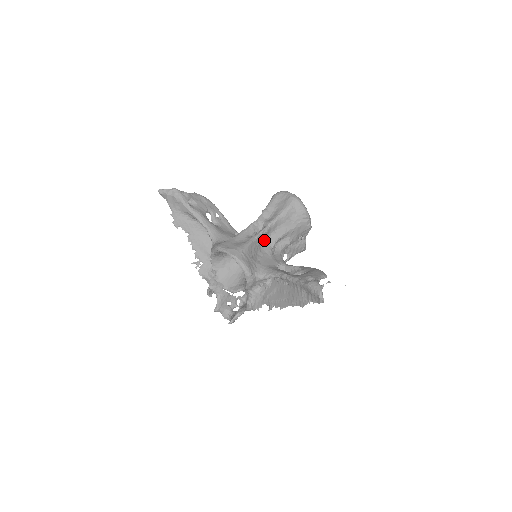
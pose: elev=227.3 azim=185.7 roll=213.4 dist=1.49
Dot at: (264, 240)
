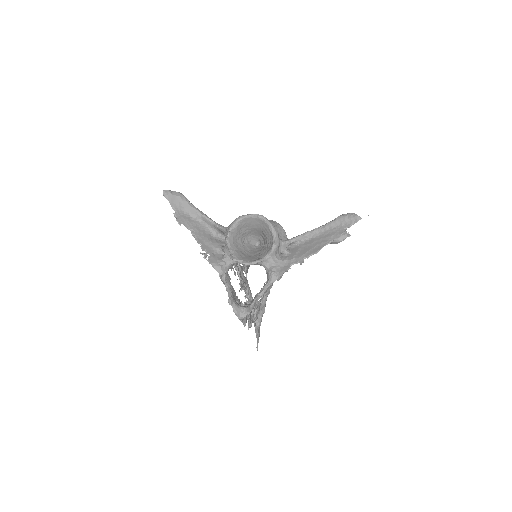
Dot at: occluded
